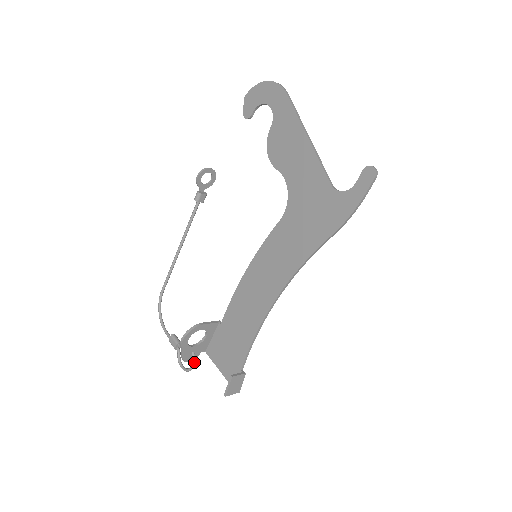
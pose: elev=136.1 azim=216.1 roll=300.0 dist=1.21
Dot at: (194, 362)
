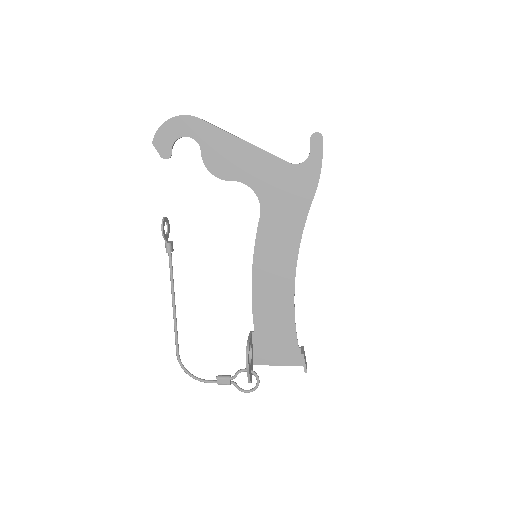
Dot at: (258, 377)
